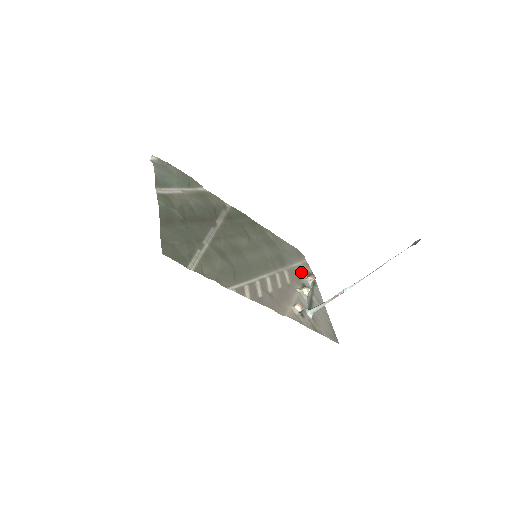
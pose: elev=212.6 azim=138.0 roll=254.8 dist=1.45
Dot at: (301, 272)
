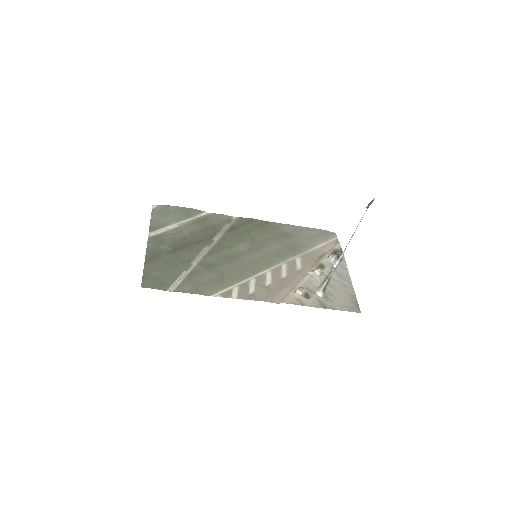
Dot at: (324, 252)
